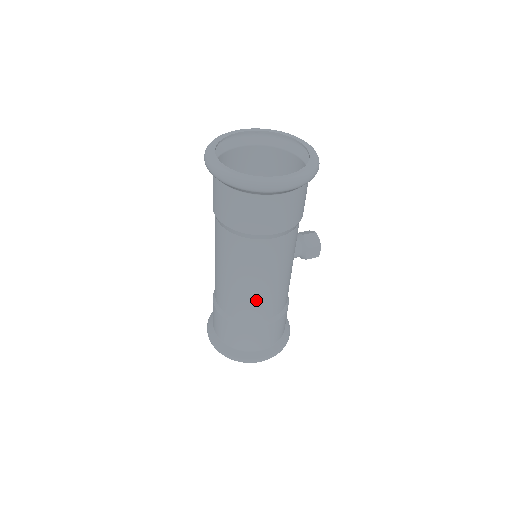
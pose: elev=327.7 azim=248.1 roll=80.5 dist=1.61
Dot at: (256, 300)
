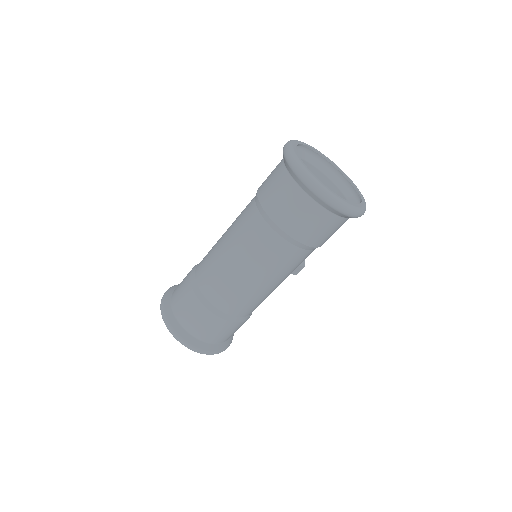
Dot at: (249, 297)
